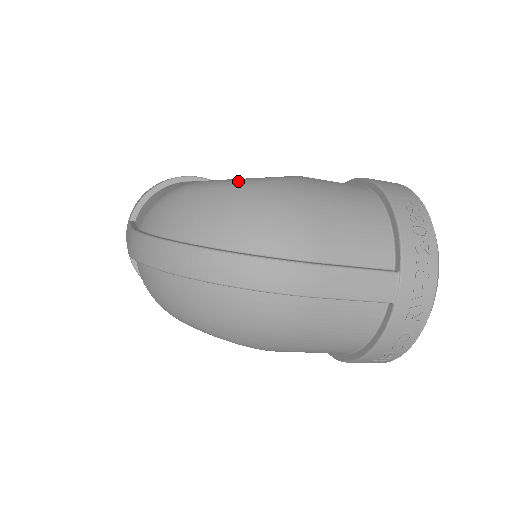
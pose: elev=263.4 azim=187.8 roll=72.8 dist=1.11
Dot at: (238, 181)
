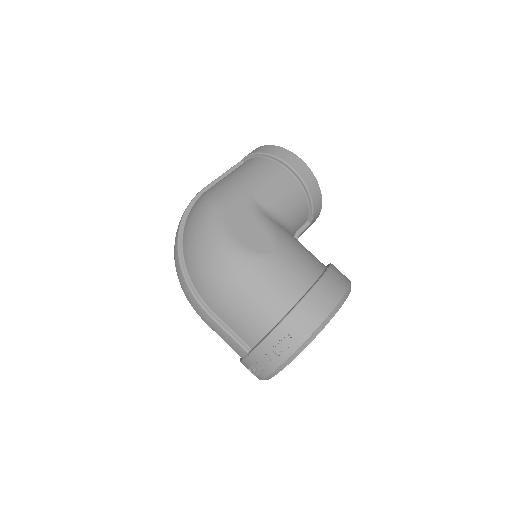
Dot at: (221, 234)
